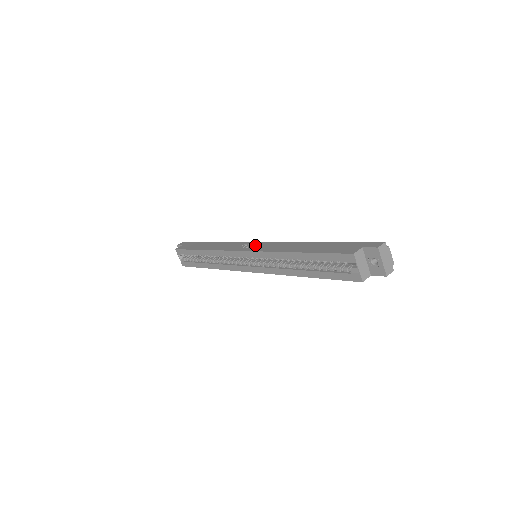
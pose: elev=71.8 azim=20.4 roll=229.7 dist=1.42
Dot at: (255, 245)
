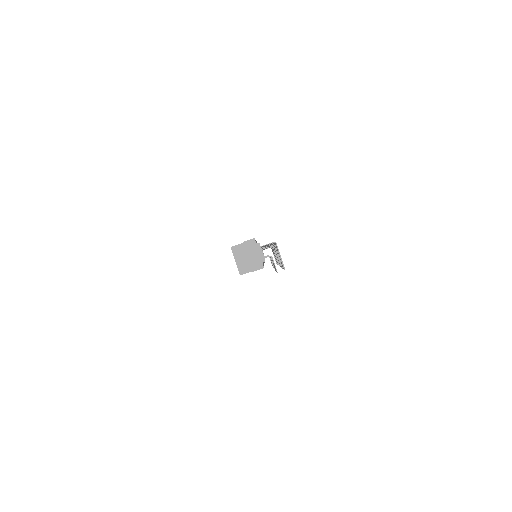
Dot at: occluded
